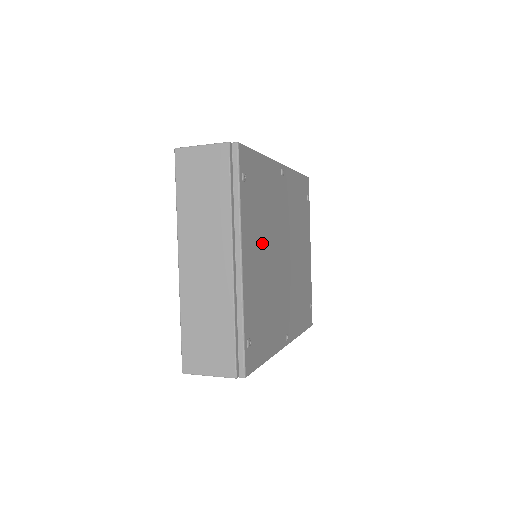
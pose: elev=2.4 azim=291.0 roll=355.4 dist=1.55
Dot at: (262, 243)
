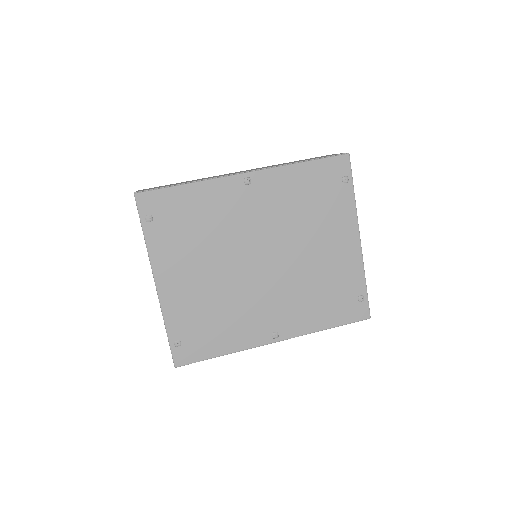
Dot at: (199, 262)
